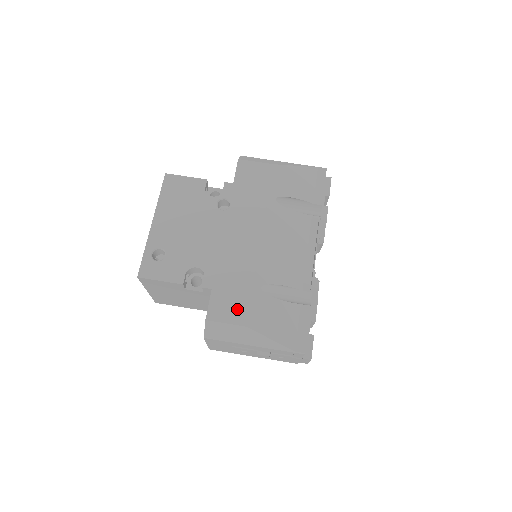
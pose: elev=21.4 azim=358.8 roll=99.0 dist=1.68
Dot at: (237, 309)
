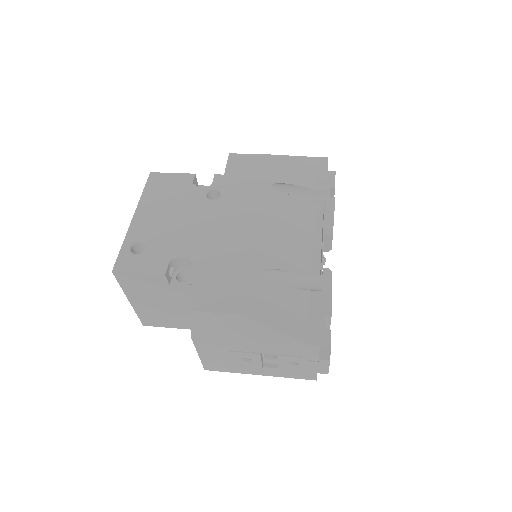
Dot at: (230, 296)
